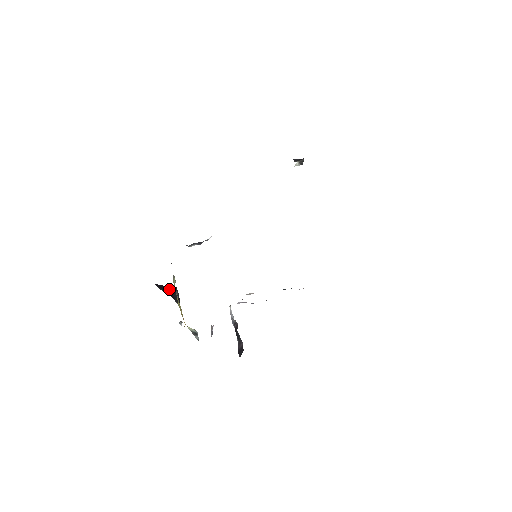
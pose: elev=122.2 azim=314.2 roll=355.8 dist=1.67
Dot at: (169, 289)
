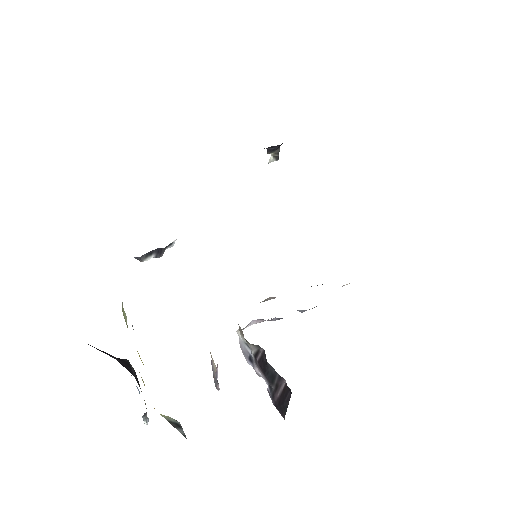
Dot at: occluded
